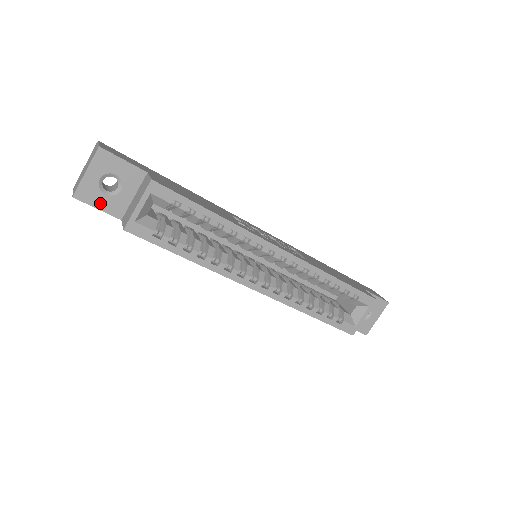
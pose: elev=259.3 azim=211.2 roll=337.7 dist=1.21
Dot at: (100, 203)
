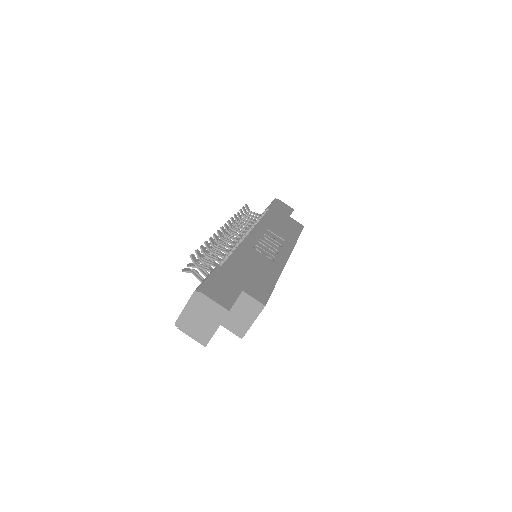
Dot at: occluded
